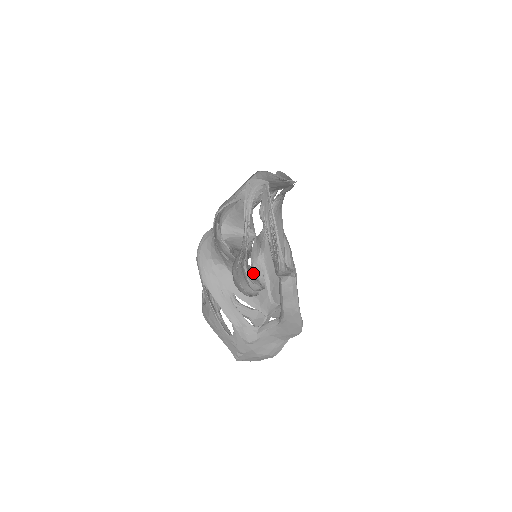
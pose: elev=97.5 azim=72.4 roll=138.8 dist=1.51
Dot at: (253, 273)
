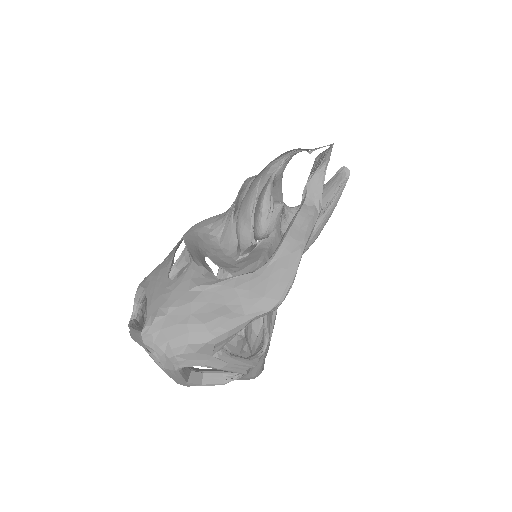
Dot at: occluded
